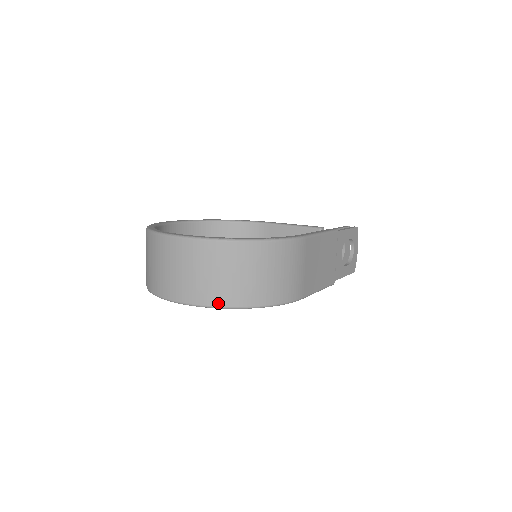
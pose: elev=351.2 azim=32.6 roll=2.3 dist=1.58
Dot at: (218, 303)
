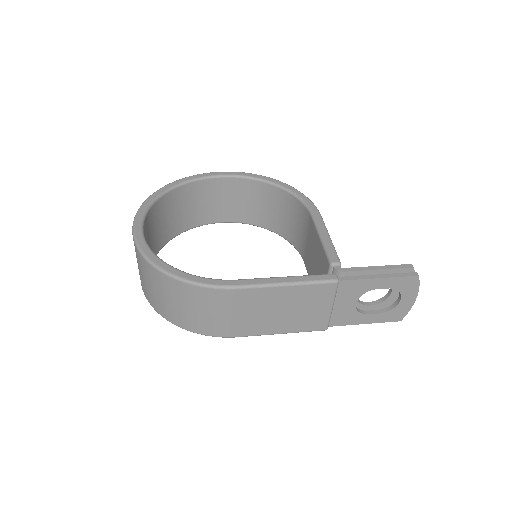
Dot at: (150, 302)
